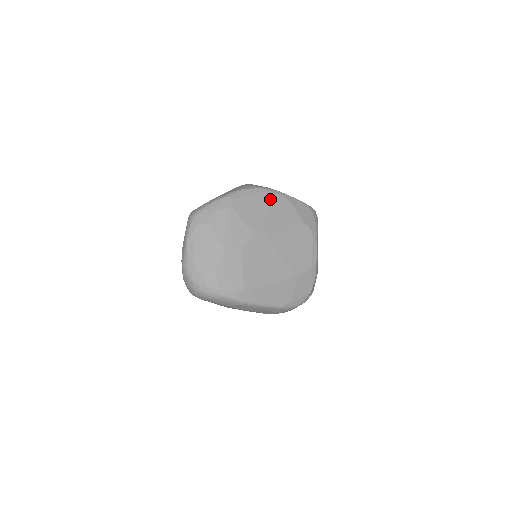
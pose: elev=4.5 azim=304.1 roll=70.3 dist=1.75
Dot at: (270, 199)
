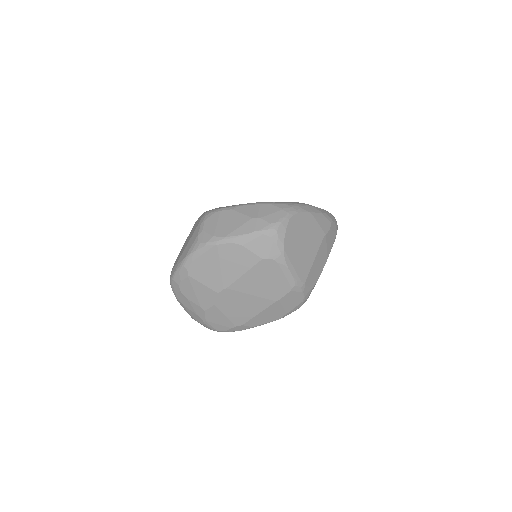
Dot at: (218, 253)
